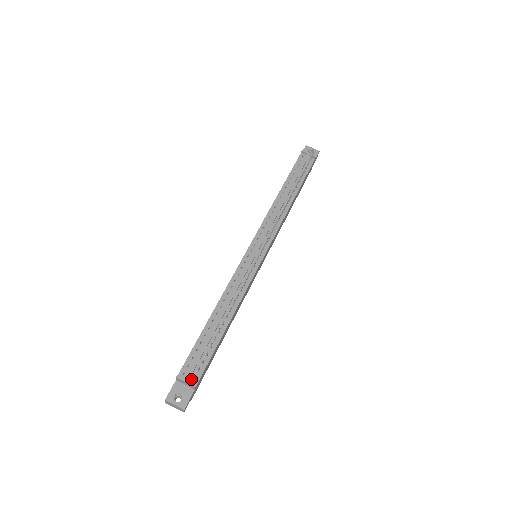
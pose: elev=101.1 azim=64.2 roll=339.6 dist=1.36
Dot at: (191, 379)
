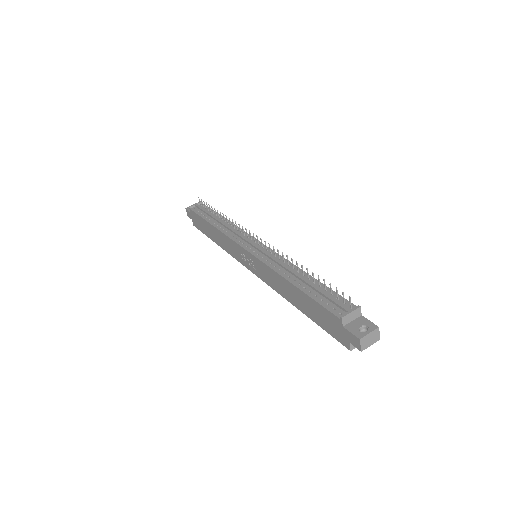
Dot at: (350, 310)
